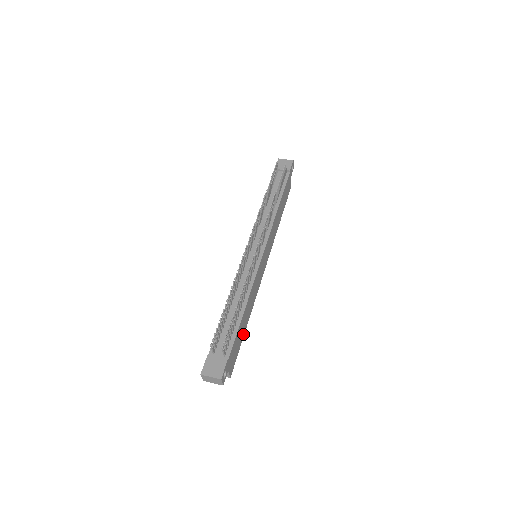
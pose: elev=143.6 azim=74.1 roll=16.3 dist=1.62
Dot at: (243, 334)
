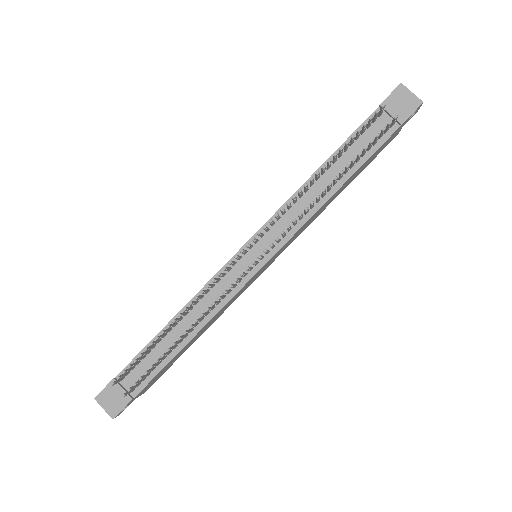
Dot at: occluded
